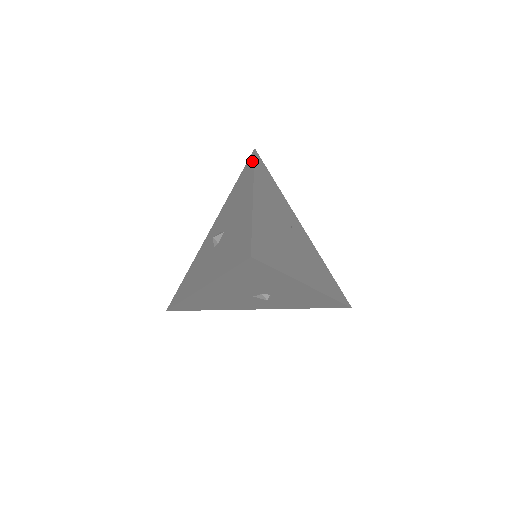
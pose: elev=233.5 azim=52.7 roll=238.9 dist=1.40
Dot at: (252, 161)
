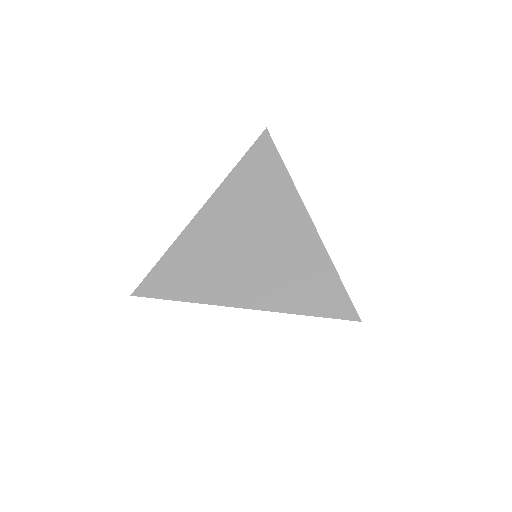
Dot at: (250, 152)
